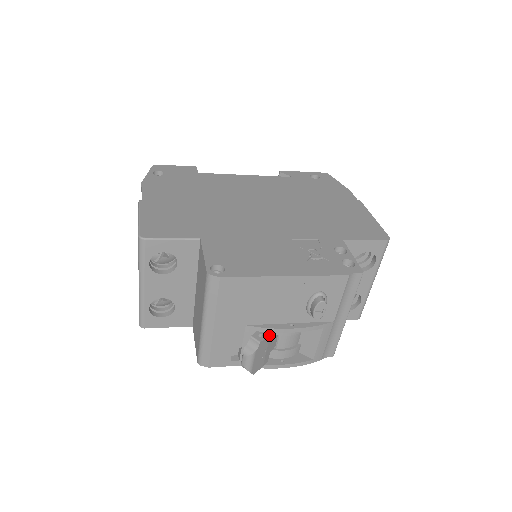
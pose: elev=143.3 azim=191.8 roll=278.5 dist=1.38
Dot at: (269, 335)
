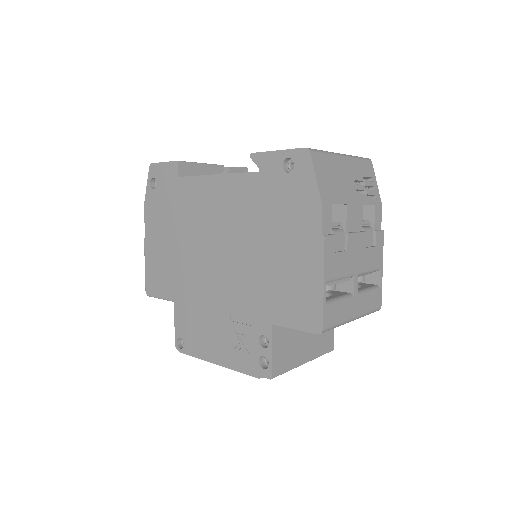
Dot at: occluded
